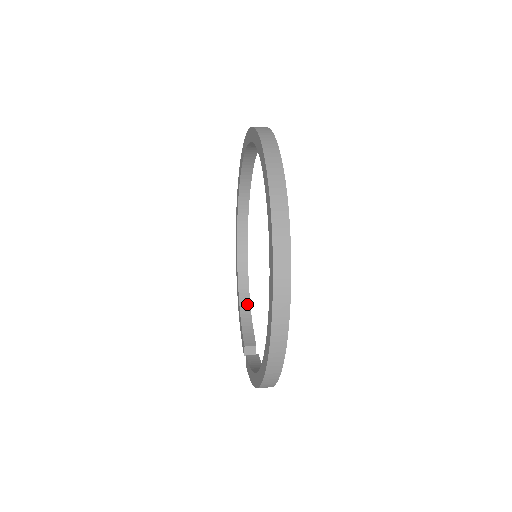
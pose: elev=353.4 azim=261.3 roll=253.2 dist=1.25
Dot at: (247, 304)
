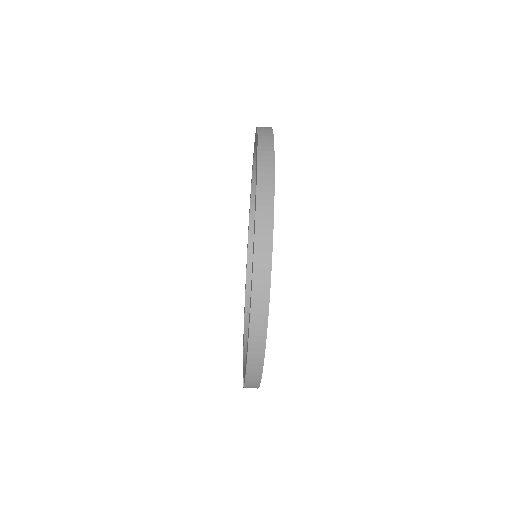
Dot at: occluded
